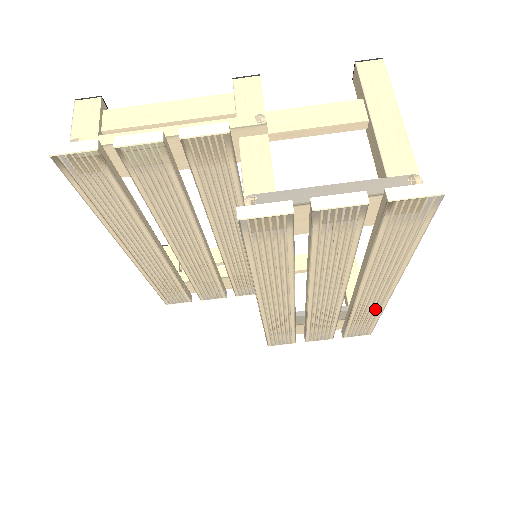
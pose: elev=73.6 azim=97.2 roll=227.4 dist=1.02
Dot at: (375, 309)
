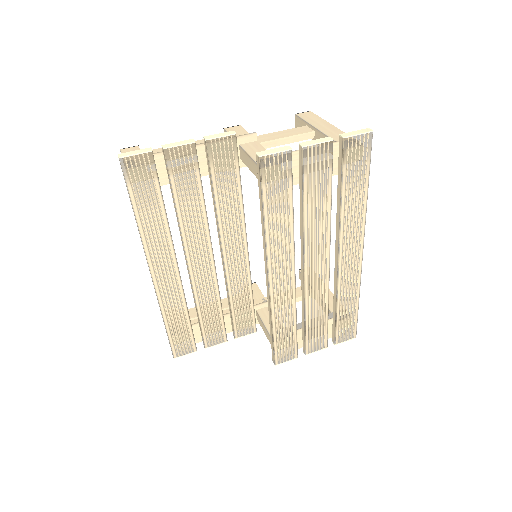
Dot at: (354, 288)
